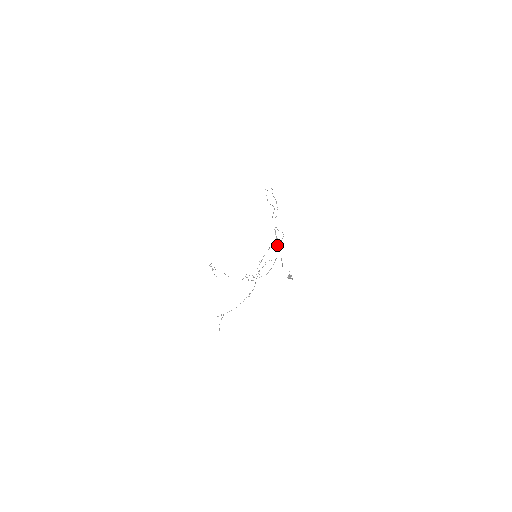
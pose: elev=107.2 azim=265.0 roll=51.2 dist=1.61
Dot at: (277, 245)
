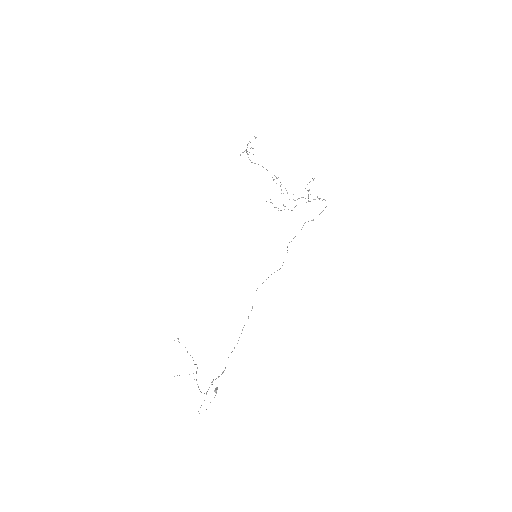
Dot at: (206, 393)
